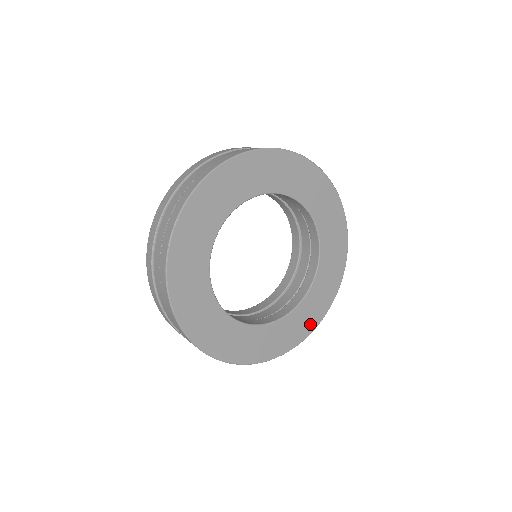
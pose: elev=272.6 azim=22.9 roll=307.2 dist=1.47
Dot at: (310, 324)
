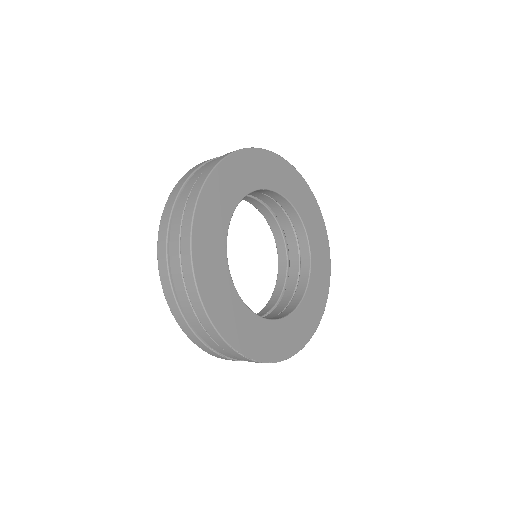
Dot at: (320, 224)
